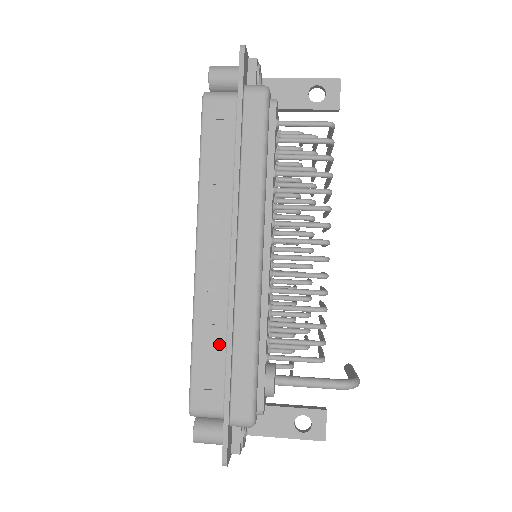
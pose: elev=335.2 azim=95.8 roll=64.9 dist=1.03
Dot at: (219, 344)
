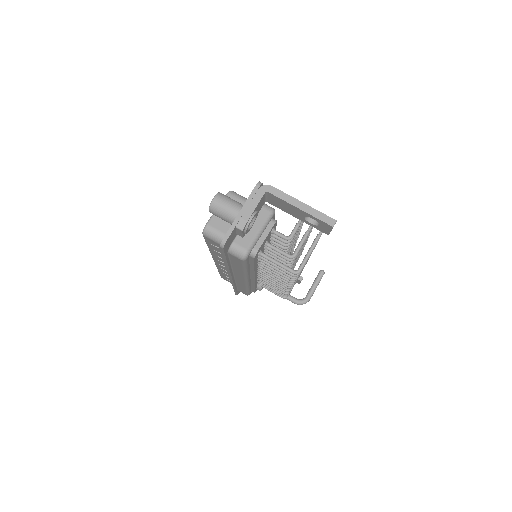
Dot at: occluded
